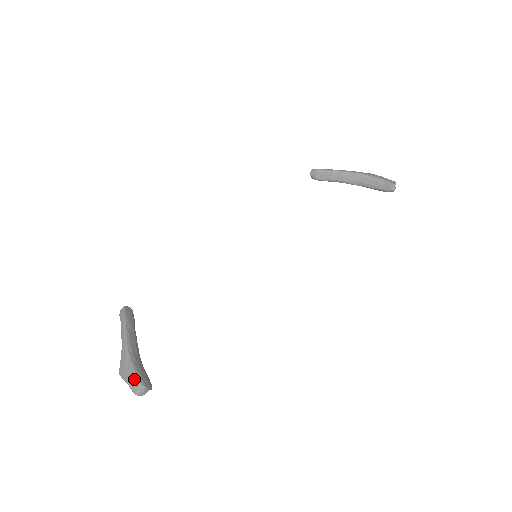
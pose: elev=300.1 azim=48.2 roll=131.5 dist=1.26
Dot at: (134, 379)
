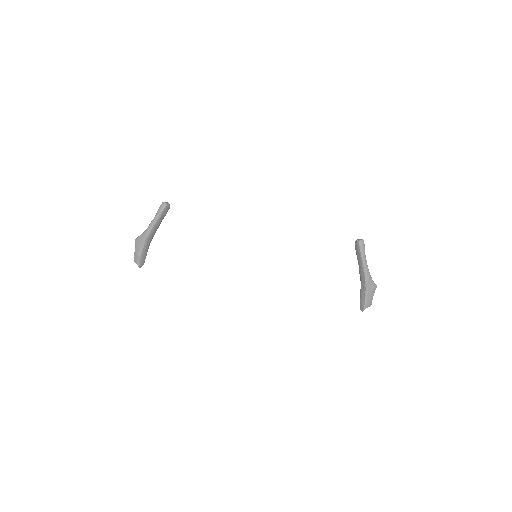
Dot at: (137, 257)
